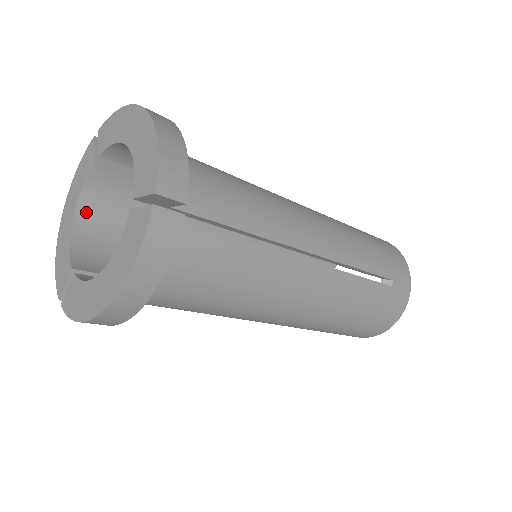
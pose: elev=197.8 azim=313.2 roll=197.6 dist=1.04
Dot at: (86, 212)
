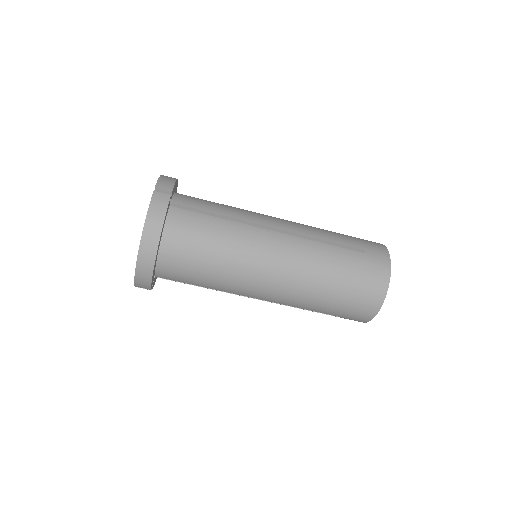
Dot at: occluded
